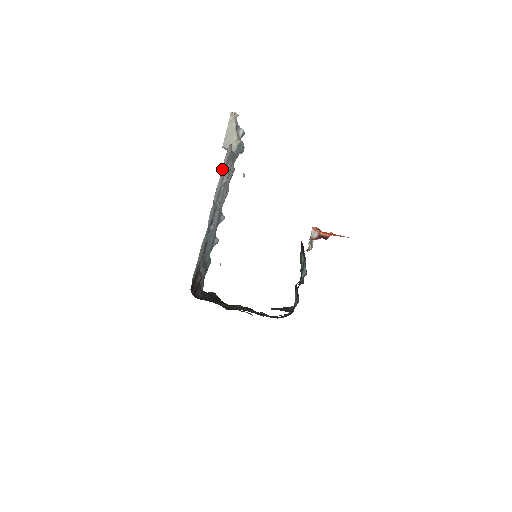
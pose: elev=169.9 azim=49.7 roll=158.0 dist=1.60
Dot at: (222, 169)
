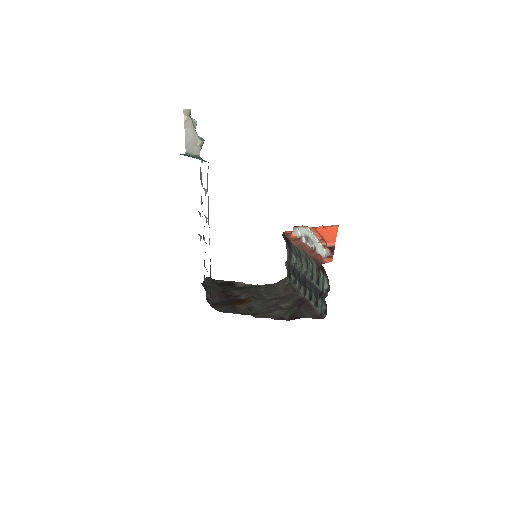
Dot at: (207, 191)
